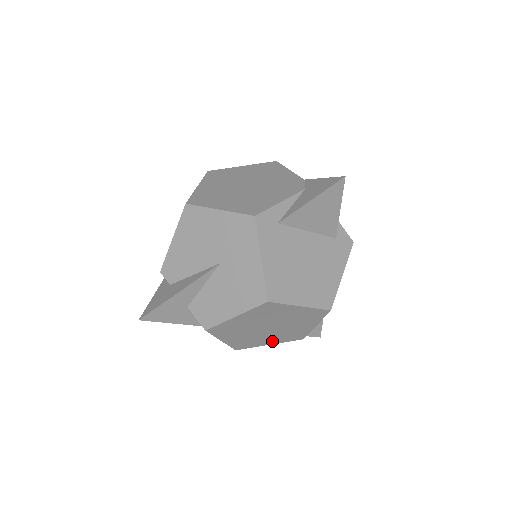
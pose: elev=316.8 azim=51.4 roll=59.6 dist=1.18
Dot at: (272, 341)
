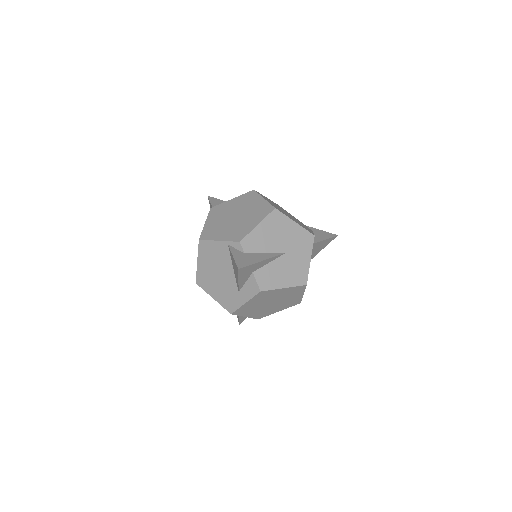
Dot at: (251, 314)
